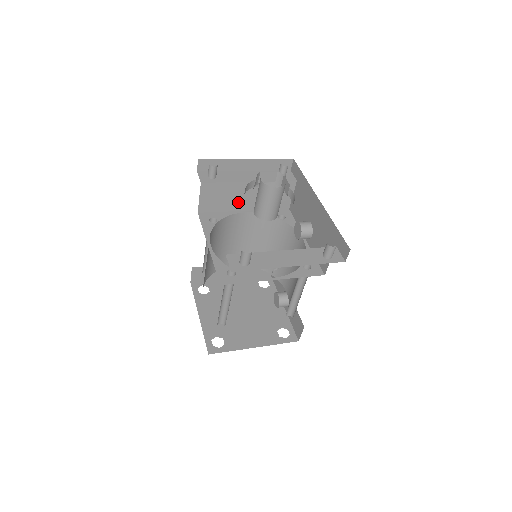
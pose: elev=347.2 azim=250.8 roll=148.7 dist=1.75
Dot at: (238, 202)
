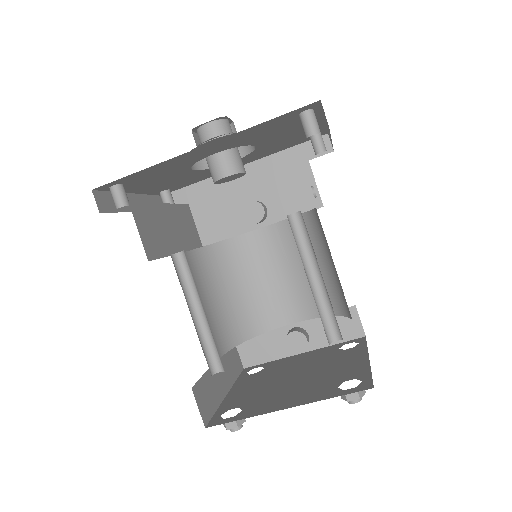
Dot at: (169, 239)
